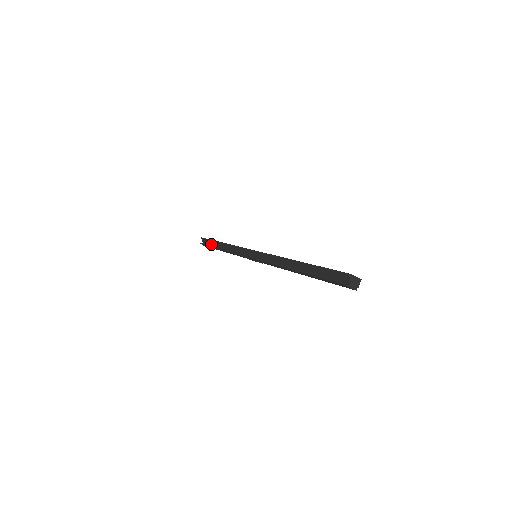
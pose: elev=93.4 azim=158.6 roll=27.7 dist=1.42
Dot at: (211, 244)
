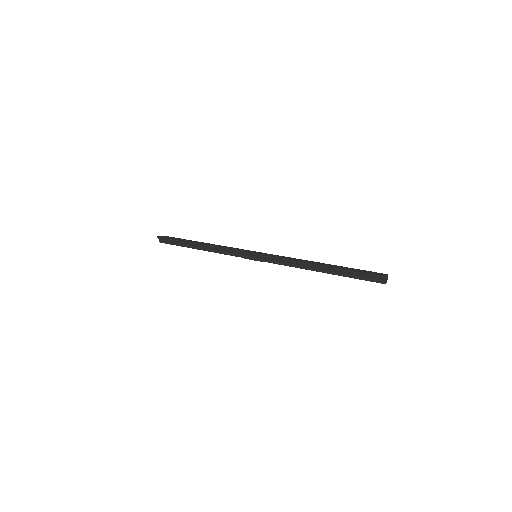
Dot at: (177, 243)
